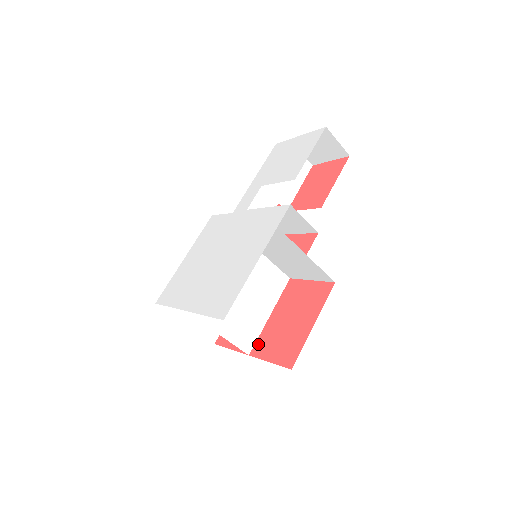
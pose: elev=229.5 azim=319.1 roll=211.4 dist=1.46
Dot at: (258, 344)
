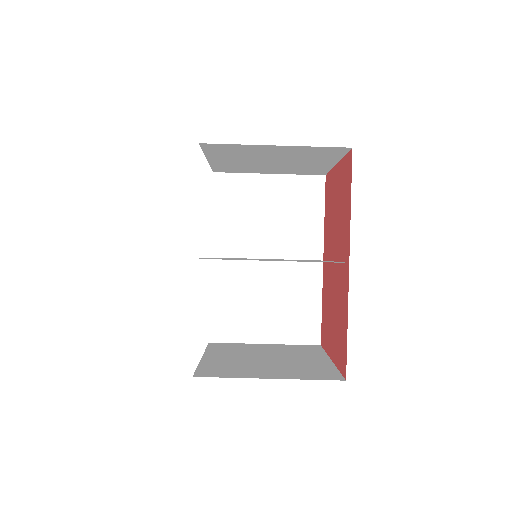
Dot at: (344, 253)
